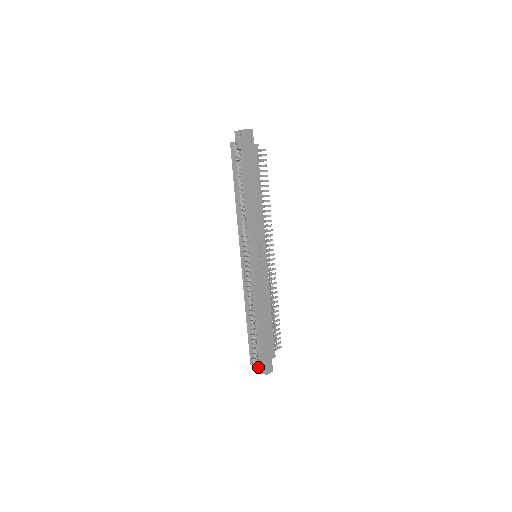
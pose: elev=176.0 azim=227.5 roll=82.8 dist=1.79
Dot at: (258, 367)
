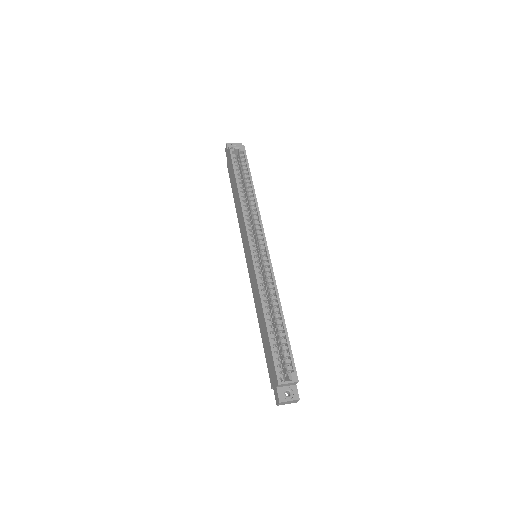
Dot at: (283, 393)
